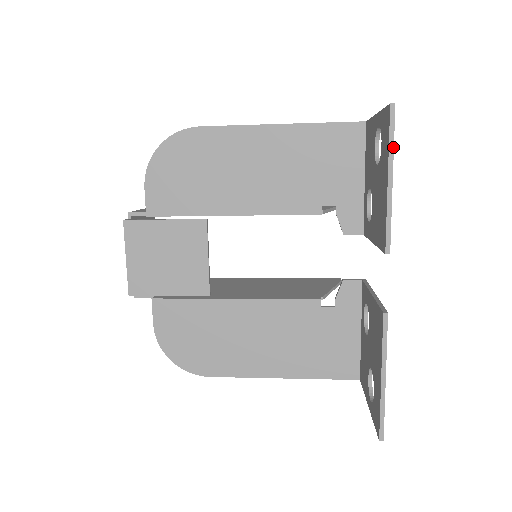
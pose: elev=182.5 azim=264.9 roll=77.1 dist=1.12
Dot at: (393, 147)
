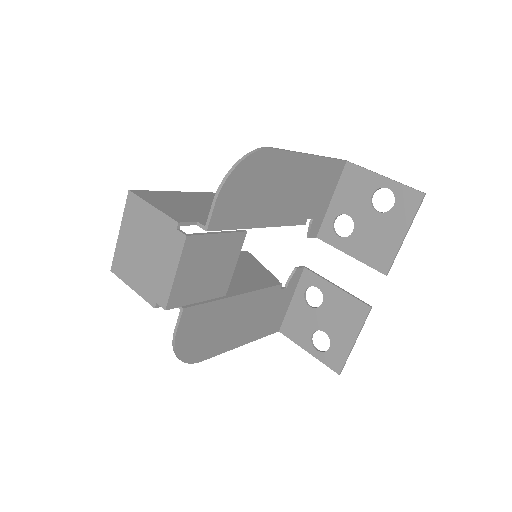
Dot at: occluded
